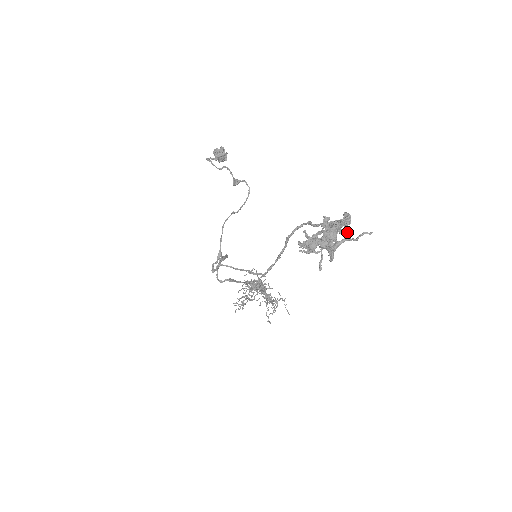
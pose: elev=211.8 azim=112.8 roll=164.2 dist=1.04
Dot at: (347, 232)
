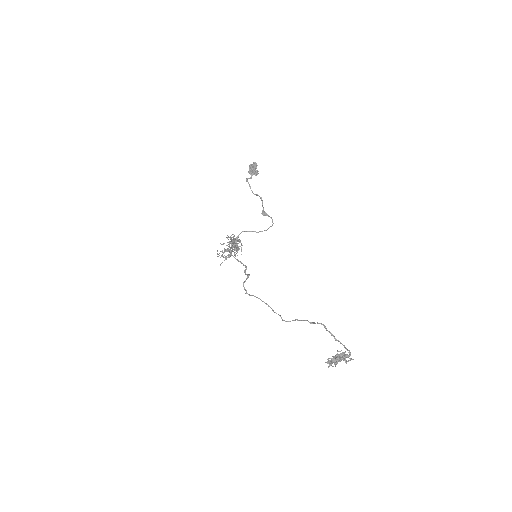
Dot at: occluded
